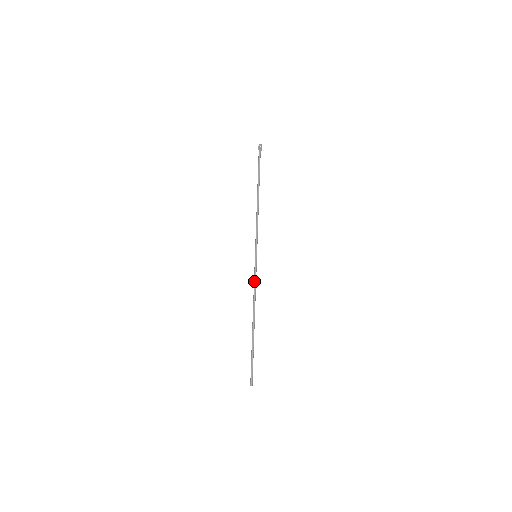
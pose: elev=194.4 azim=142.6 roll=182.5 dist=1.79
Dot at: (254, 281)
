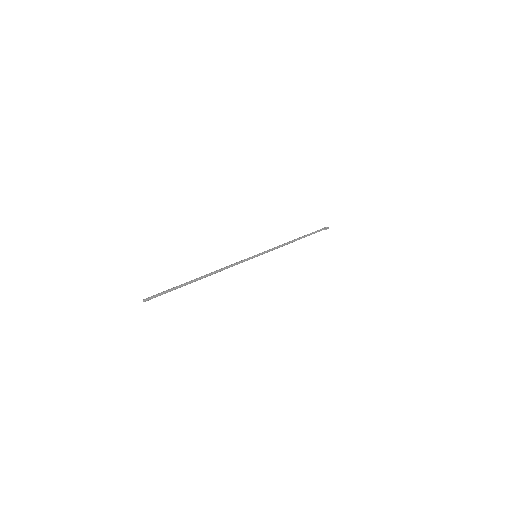
Dot at: (237, 262)
